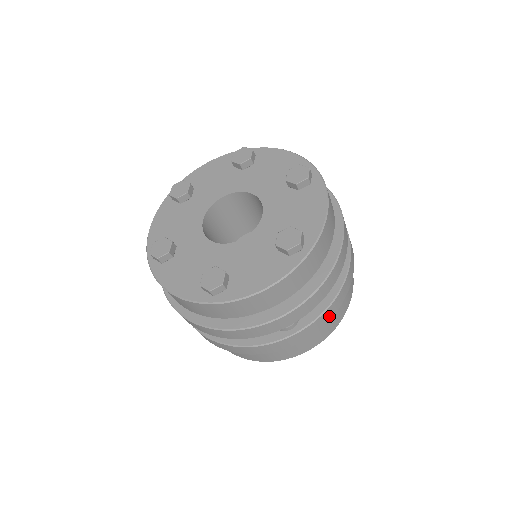
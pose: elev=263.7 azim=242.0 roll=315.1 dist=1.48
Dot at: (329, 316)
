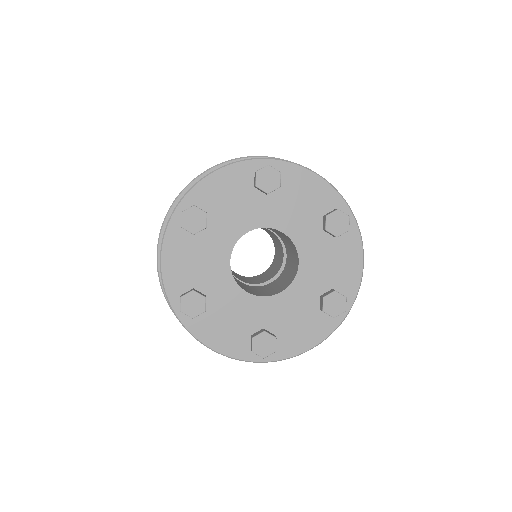
Dot at: occluded
